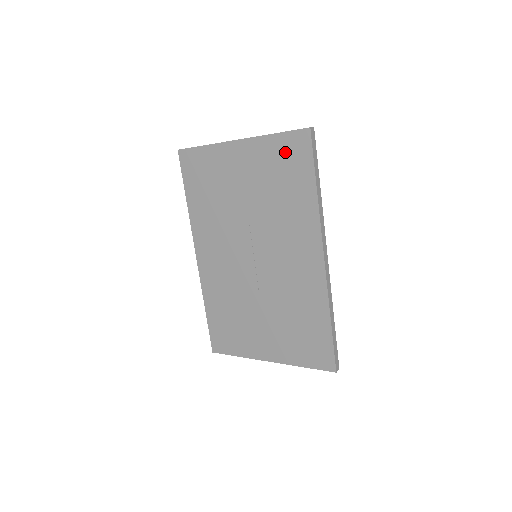
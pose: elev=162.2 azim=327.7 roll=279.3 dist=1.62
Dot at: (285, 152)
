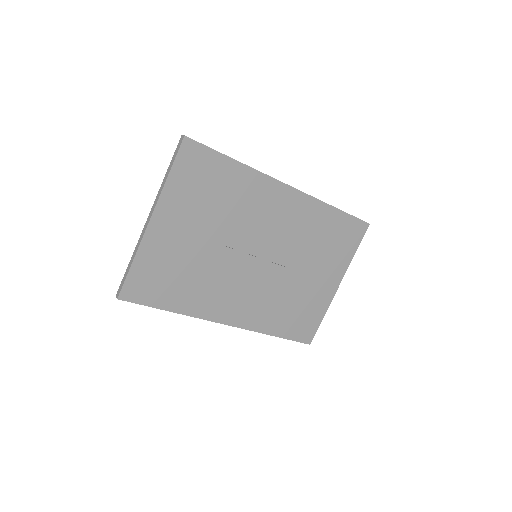
Dot at: (190, 174)
